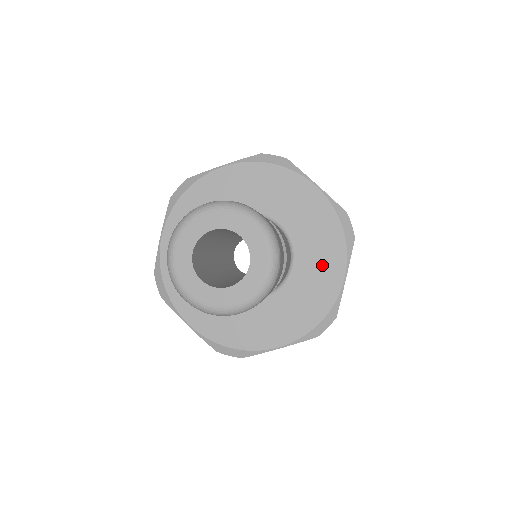
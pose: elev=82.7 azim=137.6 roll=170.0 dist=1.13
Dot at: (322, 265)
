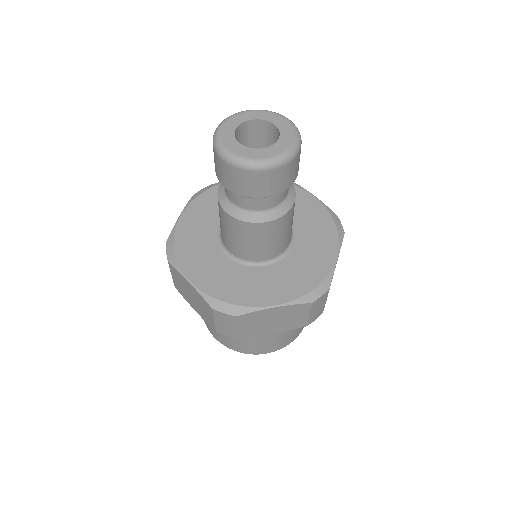
Dot at: (317, 246)
